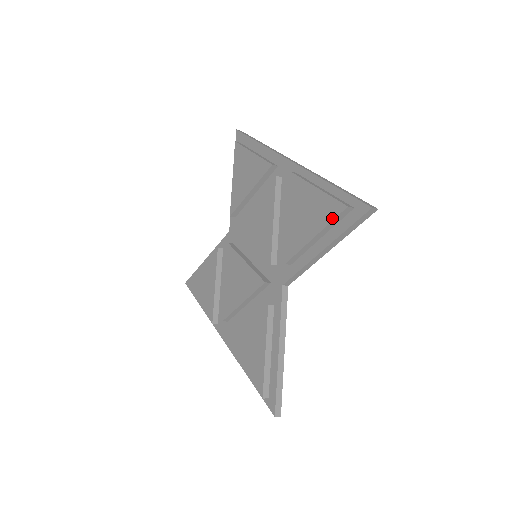
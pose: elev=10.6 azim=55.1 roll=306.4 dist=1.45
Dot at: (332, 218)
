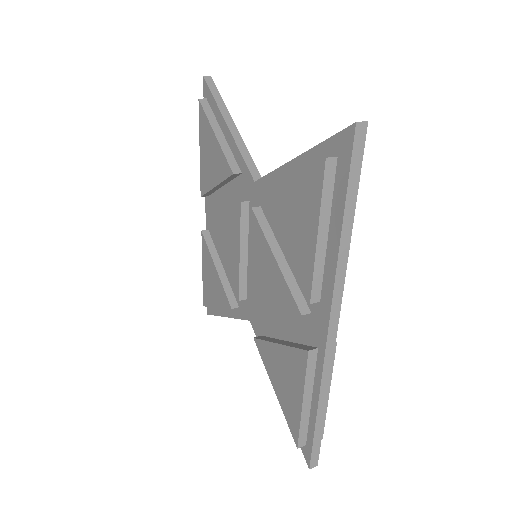
Dot at: (288, 423)
